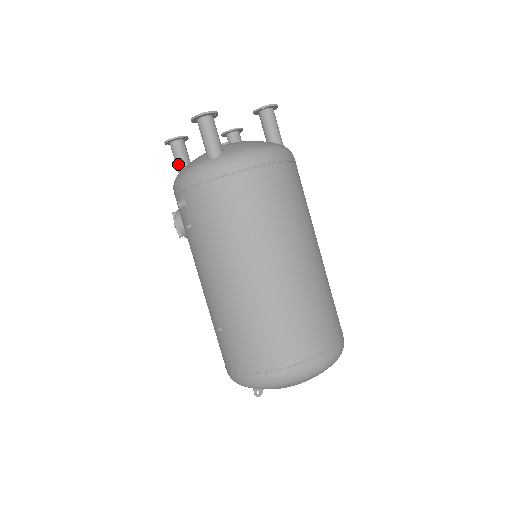
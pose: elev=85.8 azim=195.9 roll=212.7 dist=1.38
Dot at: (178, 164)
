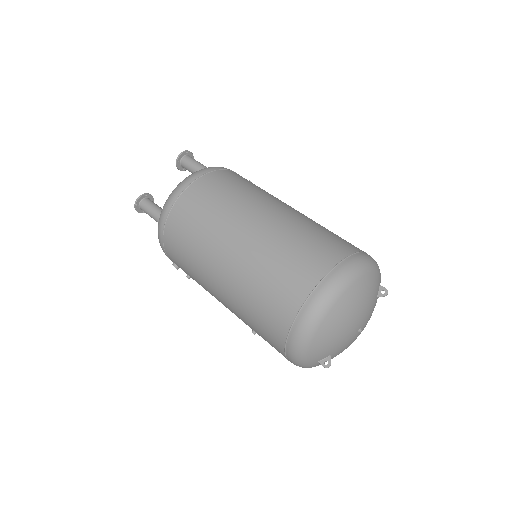
Dot at: occluded
